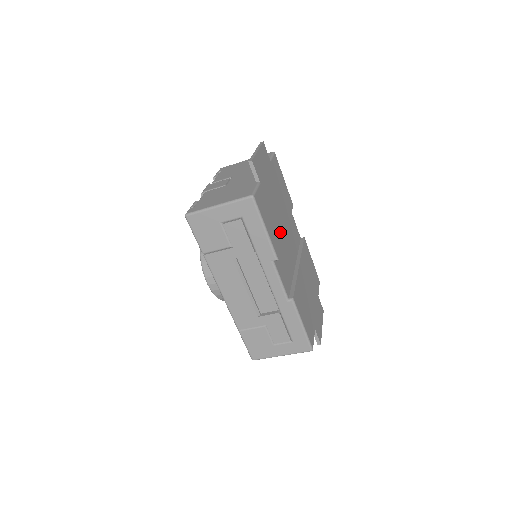
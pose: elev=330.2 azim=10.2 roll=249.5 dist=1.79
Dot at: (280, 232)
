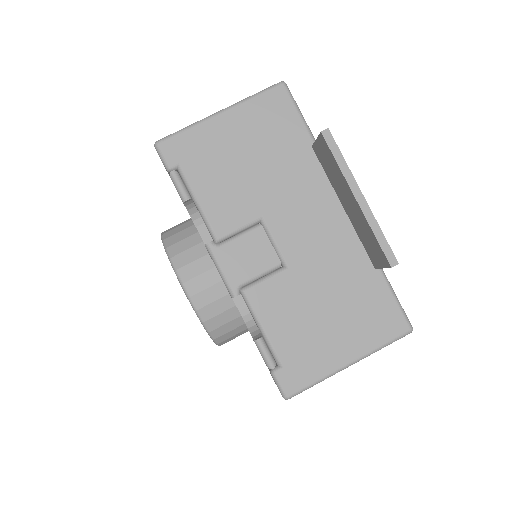
Dot at: occluded
